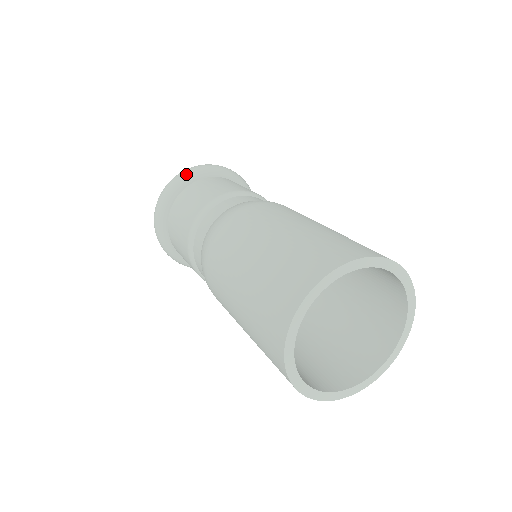
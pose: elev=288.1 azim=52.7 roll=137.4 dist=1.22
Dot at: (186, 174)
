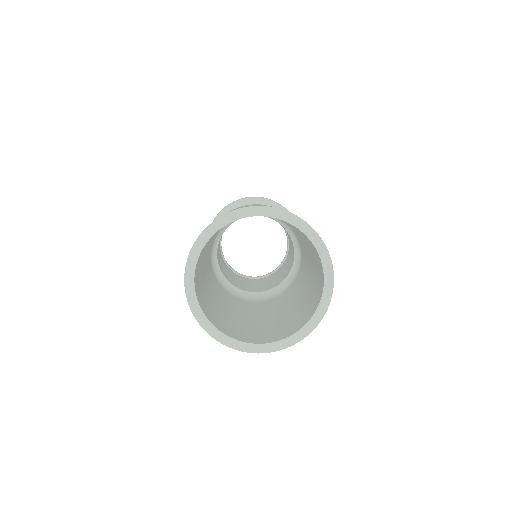
Dot at: (244, 199)
